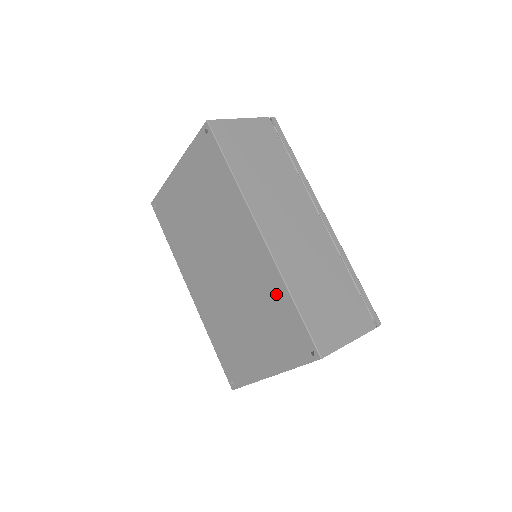
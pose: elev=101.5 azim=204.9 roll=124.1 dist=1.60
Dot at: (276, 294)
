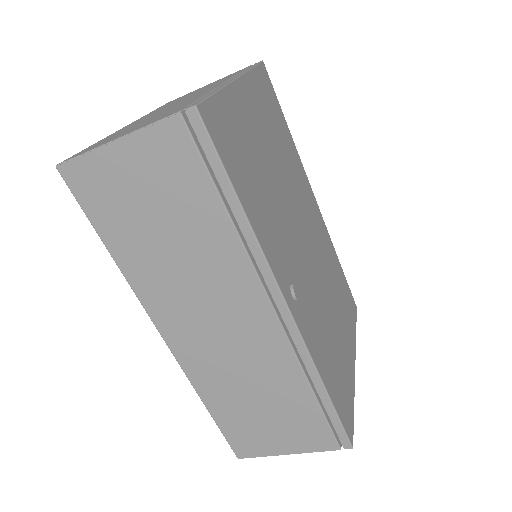
Dot at: occluded
